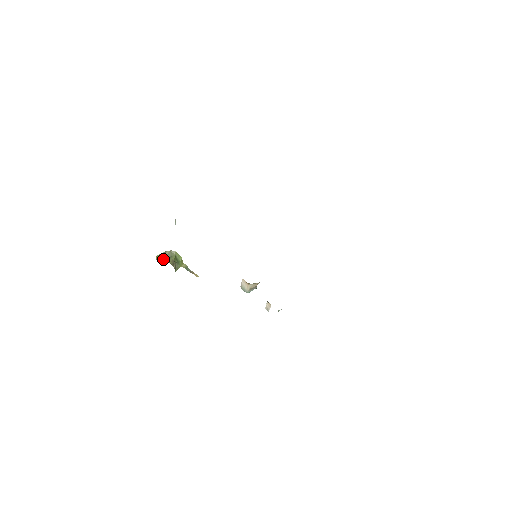
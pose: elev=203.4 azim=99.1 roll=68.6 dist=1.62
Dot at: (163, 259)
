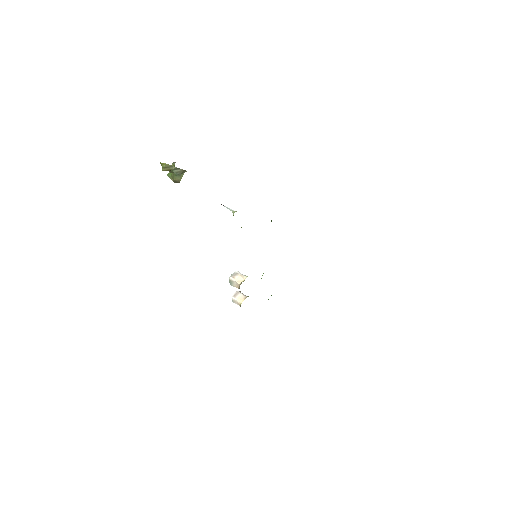
Dot at: (169, 170)
